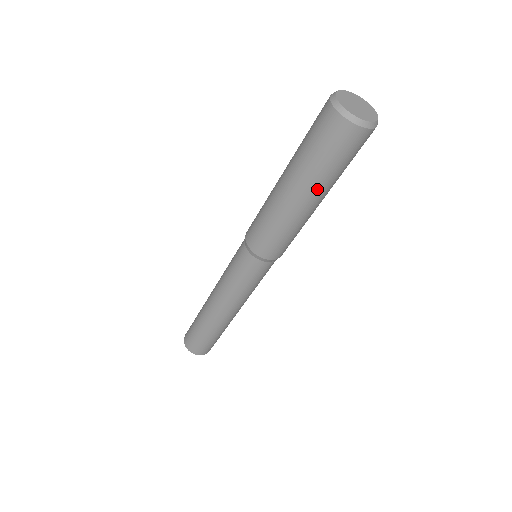
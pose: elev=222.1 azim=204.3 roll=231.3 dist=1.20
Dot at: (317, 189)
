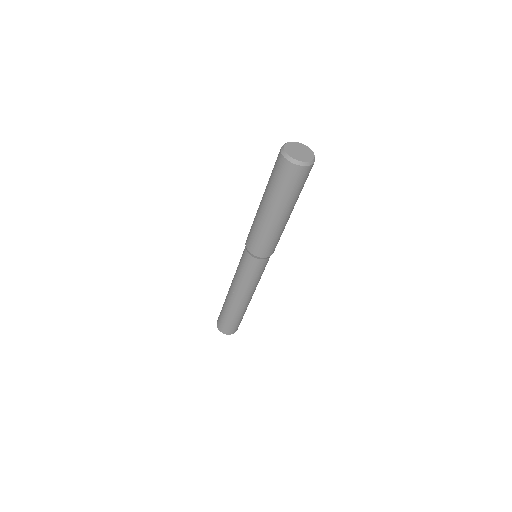
Dot at: (285, 207)
